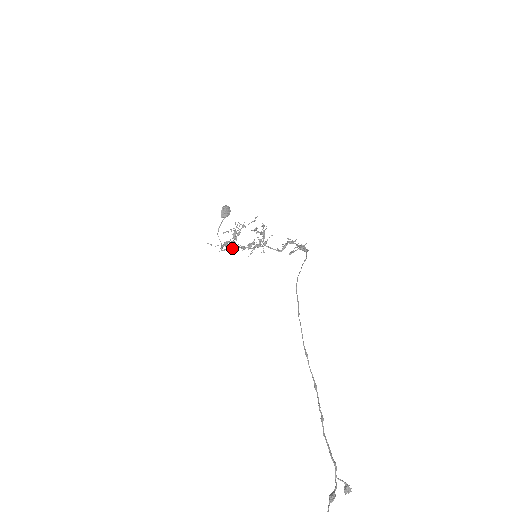
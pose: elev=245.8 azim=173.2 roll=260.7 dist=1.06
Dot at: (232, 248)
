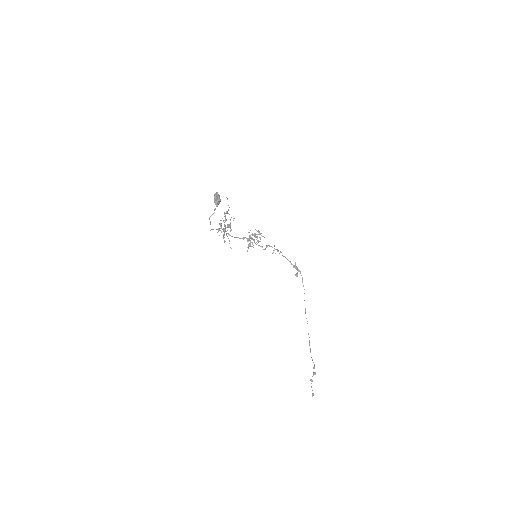
Dot at: occluded
